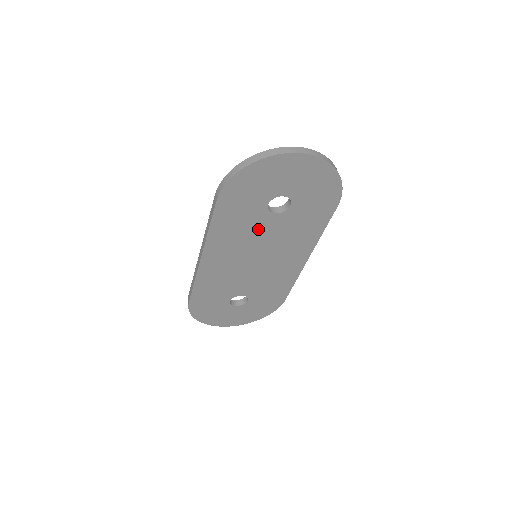
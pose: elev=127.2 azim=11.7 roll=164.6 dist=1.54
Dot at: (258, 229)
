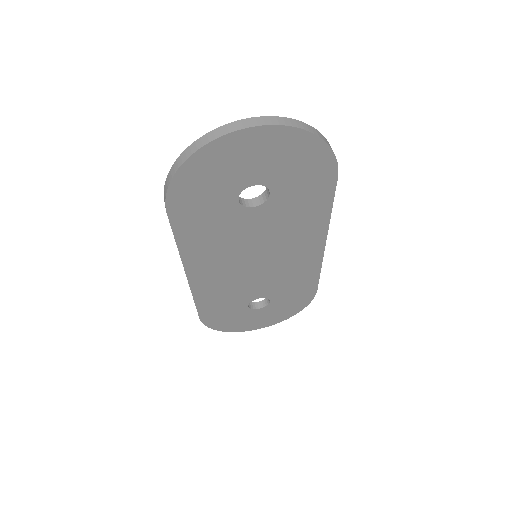
Dot at: (241, 229)
